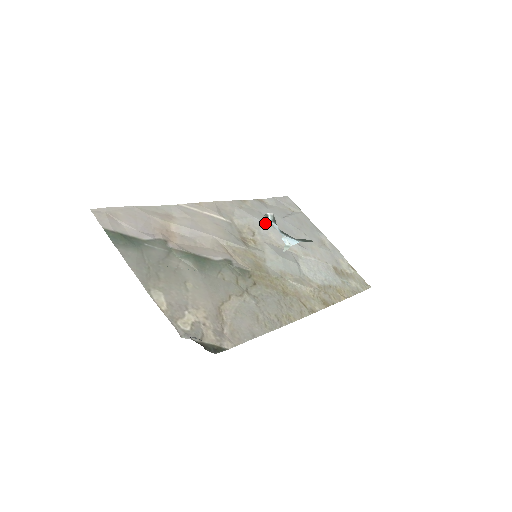
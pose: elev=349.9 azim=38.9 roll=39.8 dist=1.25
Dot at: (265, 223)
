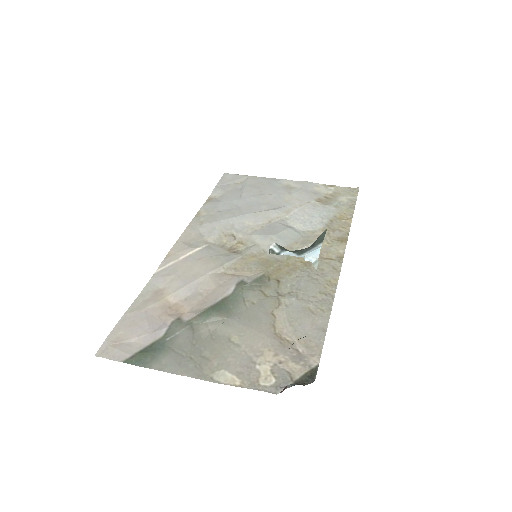
Dot at: (233, 217)
